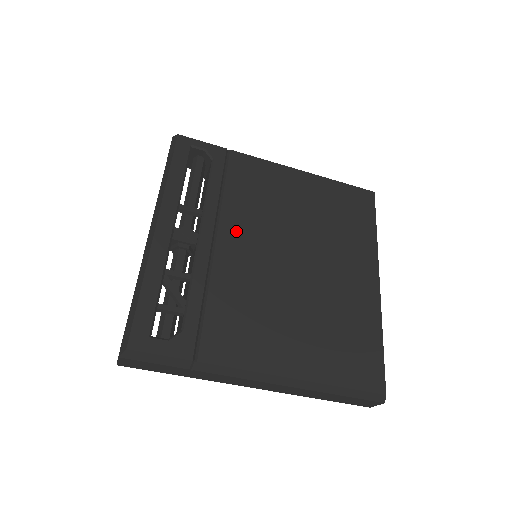
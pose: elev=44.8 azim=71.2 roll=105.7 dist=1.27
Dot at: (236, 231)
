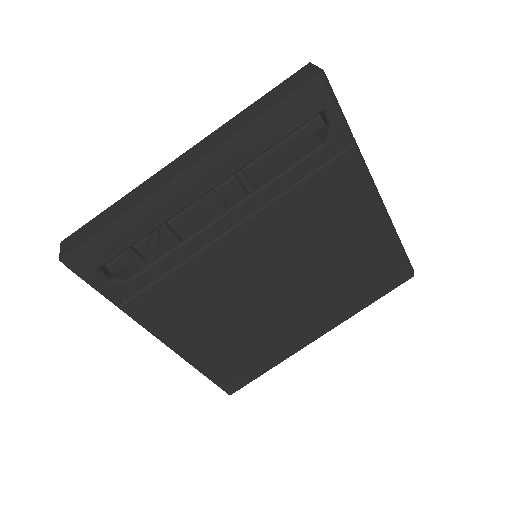
Dot at: (261, 233)
